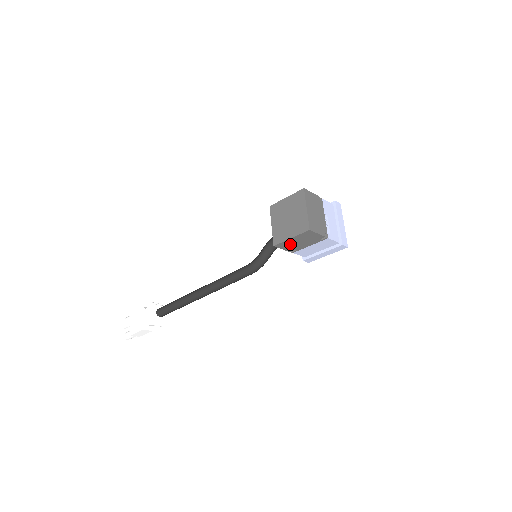
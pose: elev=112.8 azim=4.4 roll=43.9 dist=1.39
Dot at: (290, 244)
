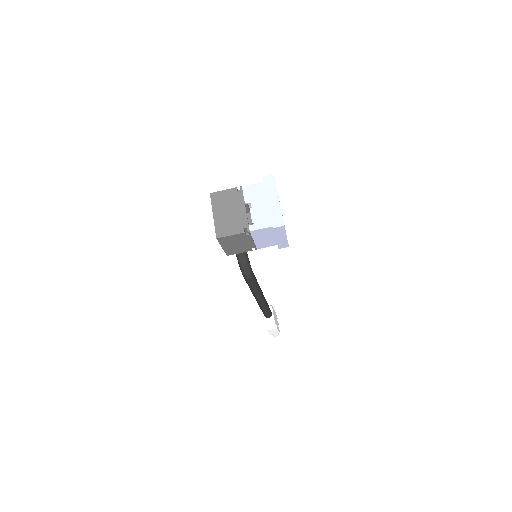
Dot at: (235, 249)
